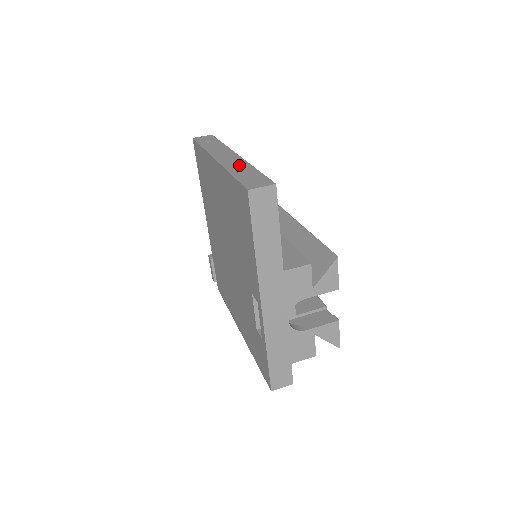
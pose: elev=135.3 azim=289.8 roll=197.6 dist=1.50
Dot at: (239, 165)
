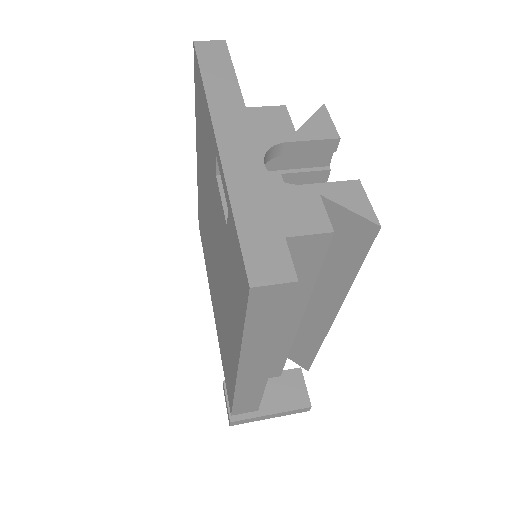
Dot at: occluded
